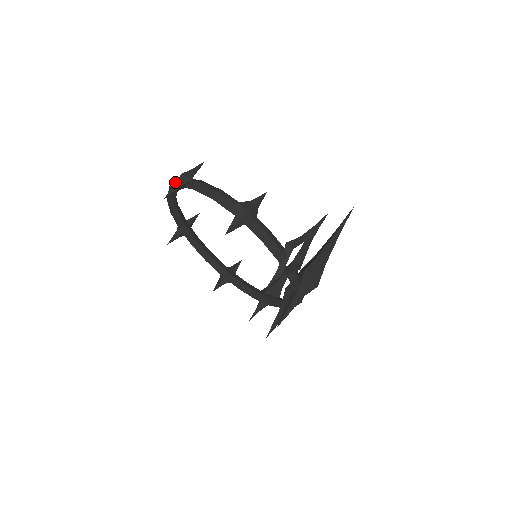
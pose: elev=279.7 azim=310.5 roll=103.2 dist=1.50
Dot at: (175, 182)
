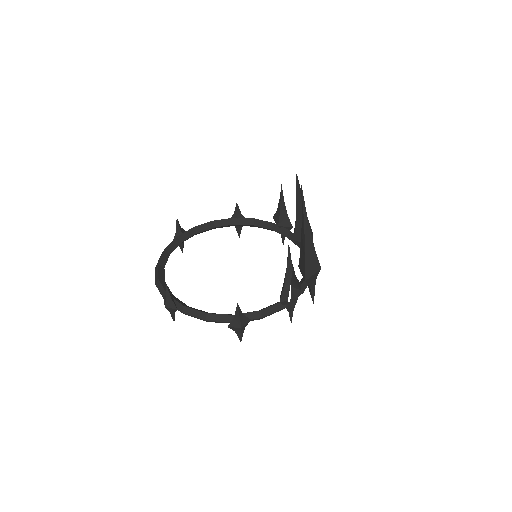
Dot at: (162, 295)
